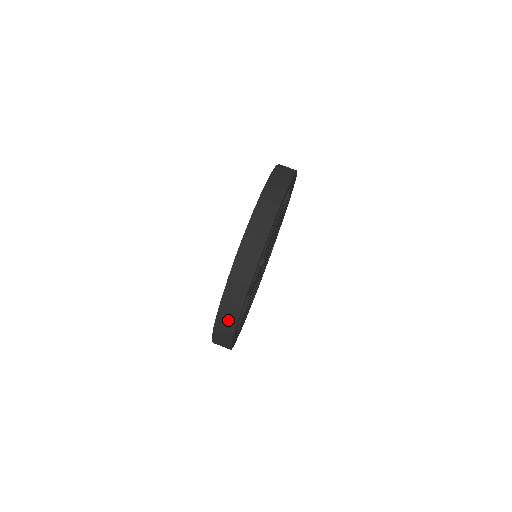
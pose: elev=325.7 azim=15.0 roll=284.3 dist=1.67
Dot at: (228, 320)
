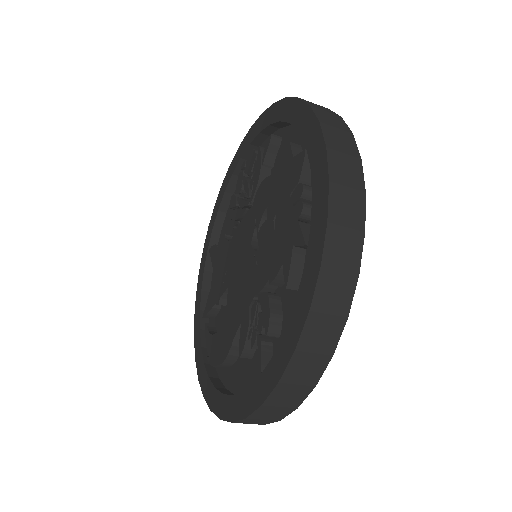
Dot at: (350, 190)
